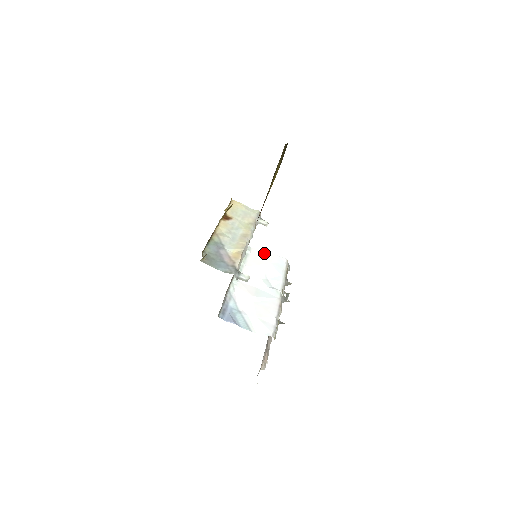
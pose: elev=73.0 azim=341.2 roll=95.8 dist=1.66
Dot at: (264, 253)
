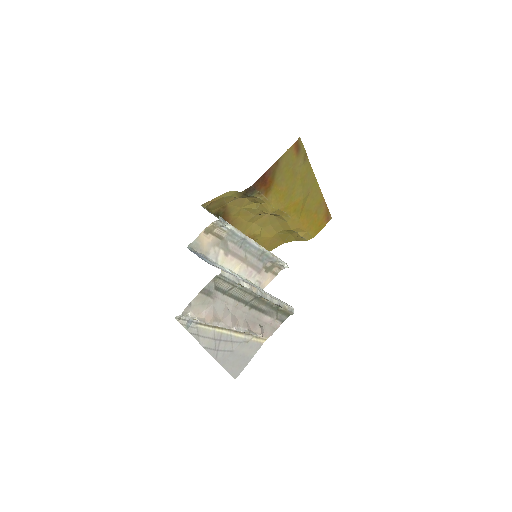
Dot at: occluded
